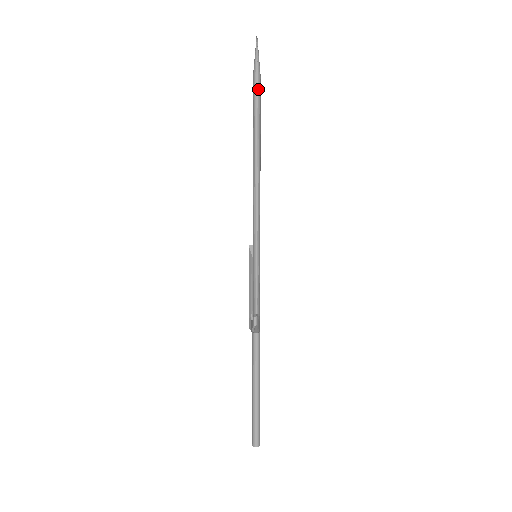
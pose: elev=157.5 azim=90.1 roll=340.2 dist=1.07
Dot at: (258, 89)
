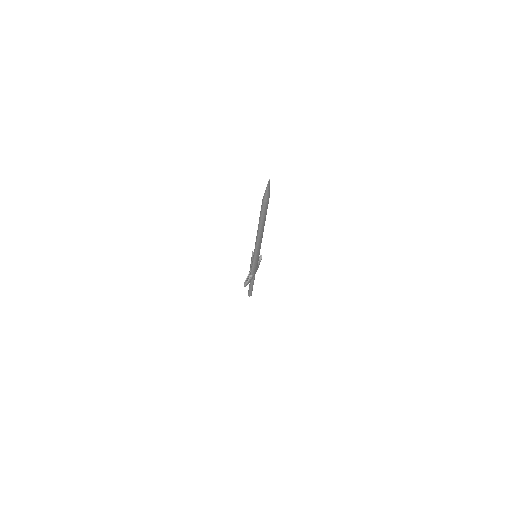
Dot at: (264, 208)
